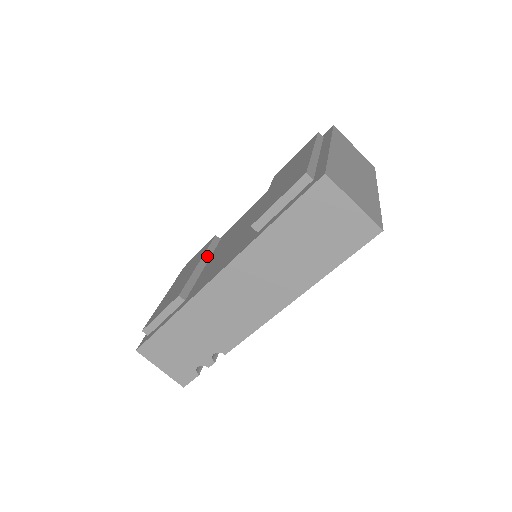
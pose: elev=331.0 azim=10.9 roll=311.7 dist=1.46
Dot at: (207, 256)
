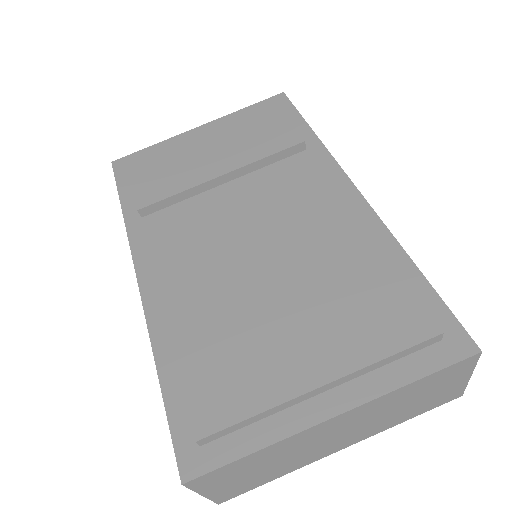
Dot at: (246, 170)
